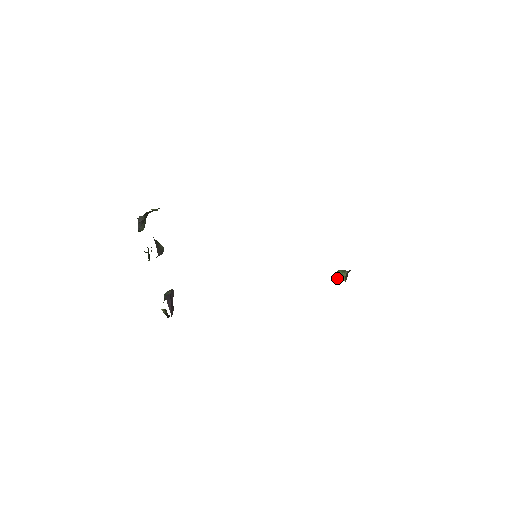
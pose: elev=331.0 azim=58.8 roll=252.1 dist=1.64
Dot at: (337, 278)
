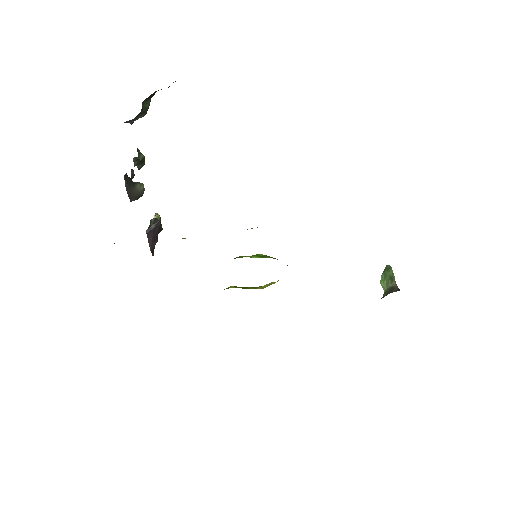
Dot at: (382, 276)
